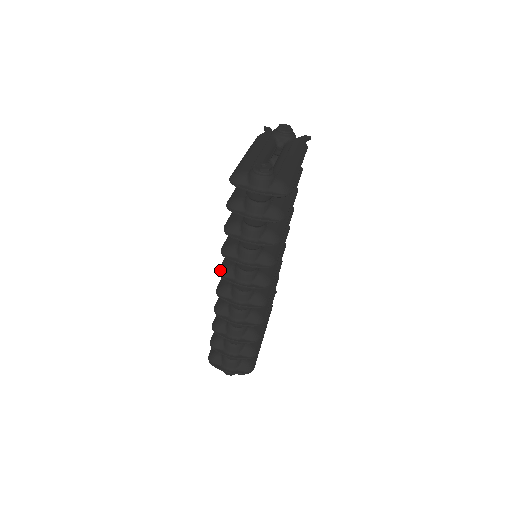
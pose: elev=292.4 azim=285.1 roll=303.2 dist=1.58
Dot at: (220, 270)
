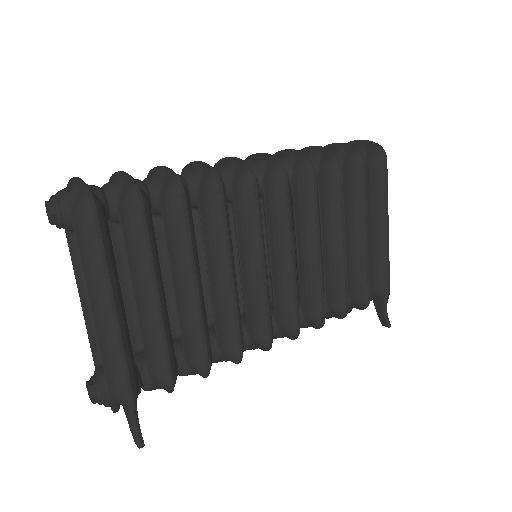
Dot at: occluded
